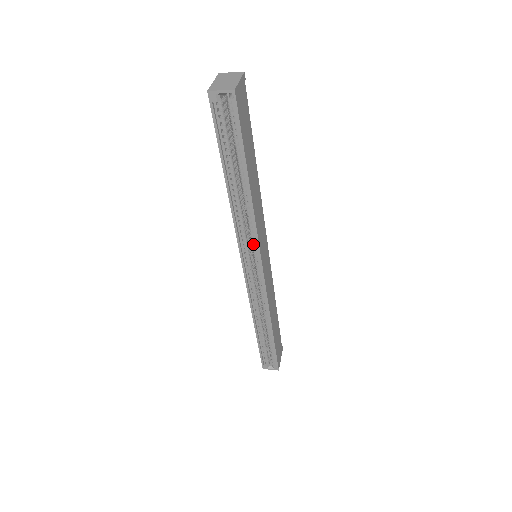
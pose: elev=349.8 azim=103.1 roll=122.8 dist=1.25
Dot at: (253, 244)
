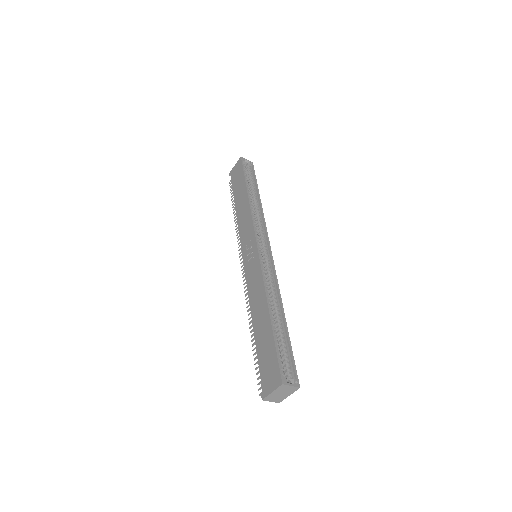
Dot at: (261, 233)
